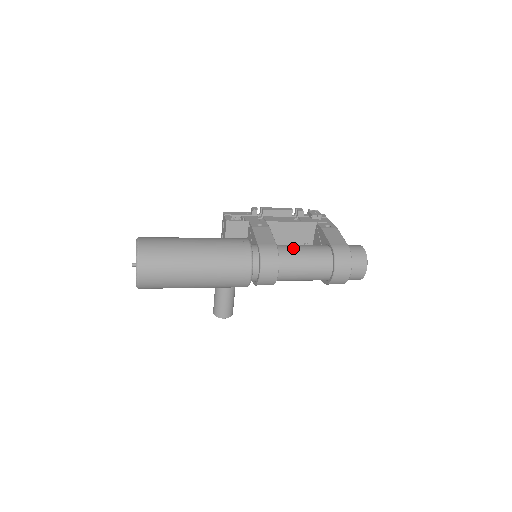
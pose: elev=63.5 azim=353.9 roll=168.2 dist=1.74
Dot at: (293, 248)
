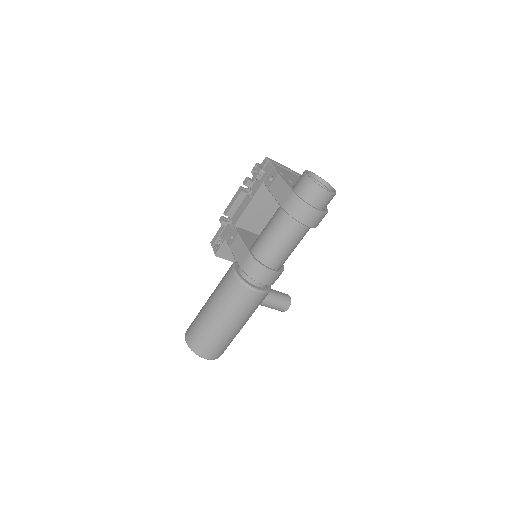
Dot at: (262, 240)
